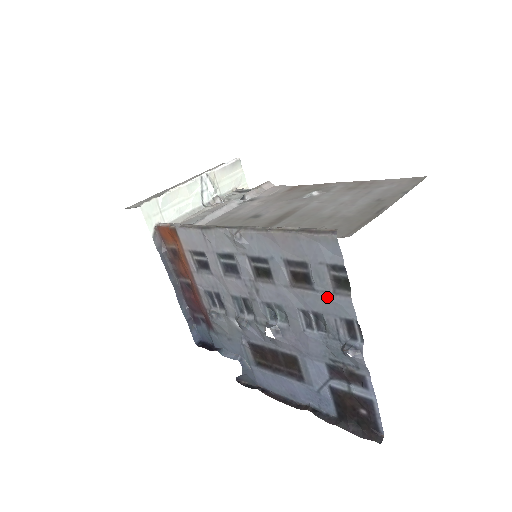
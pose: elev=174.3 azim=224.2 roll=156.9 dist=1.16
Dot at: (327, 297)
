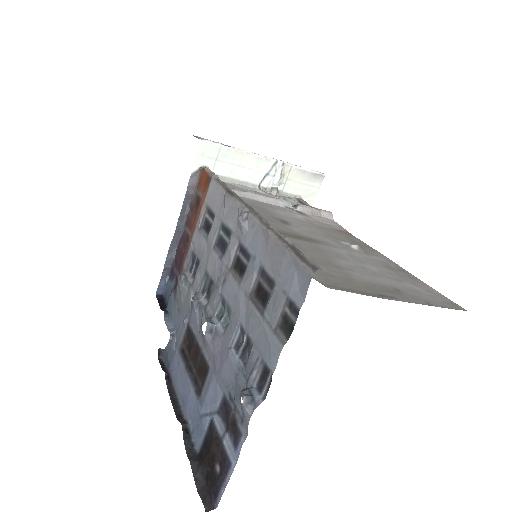
Dot at: (266, 330)
